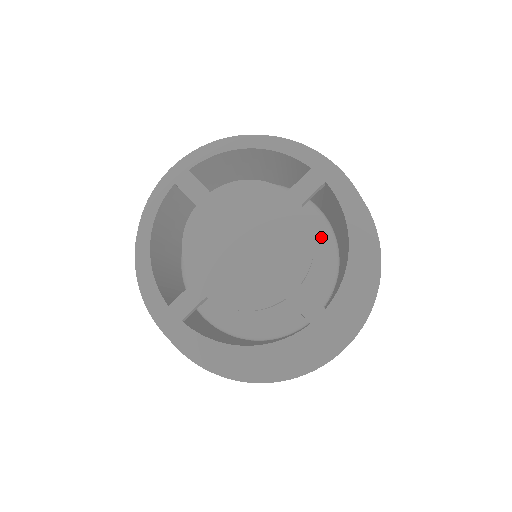
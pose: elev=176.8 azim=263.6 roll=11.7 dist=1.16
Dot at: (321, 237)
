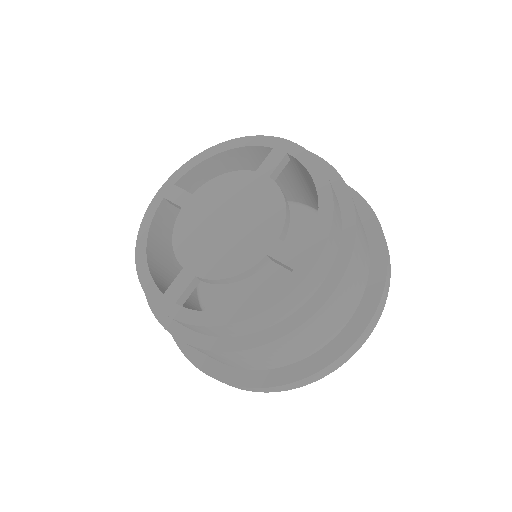
Dot at: occluded
